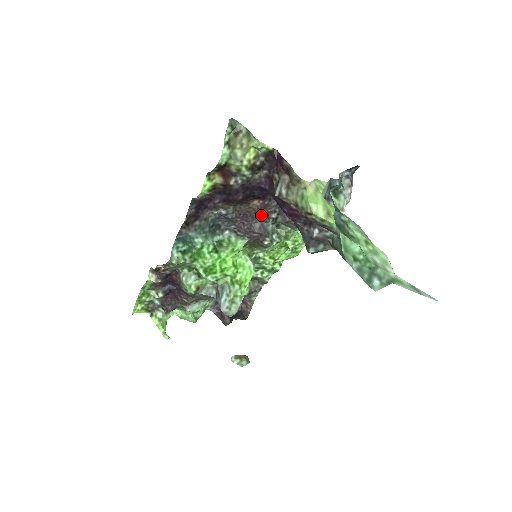
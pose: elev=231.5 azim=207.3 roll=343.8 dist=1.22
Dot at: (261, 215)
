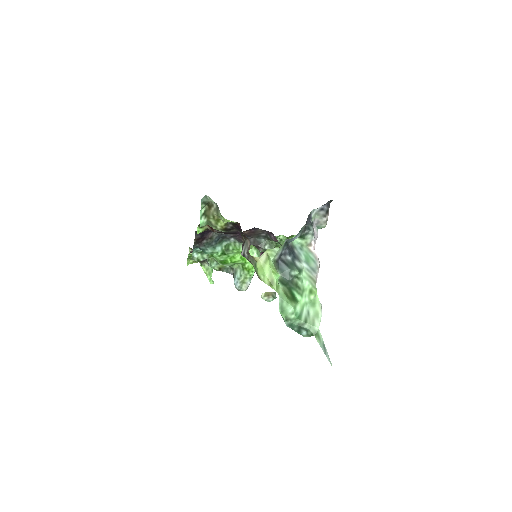
Dot at: (252, 235)
